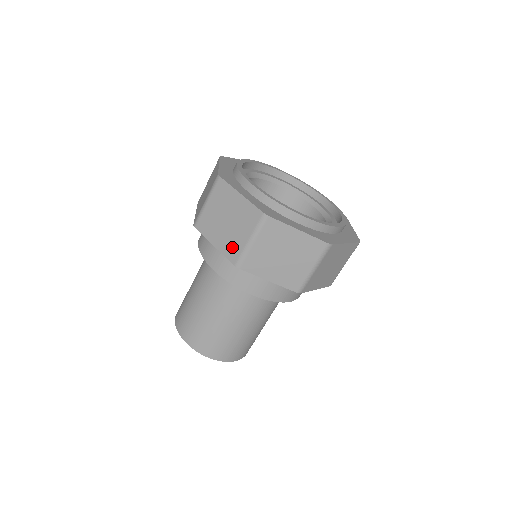
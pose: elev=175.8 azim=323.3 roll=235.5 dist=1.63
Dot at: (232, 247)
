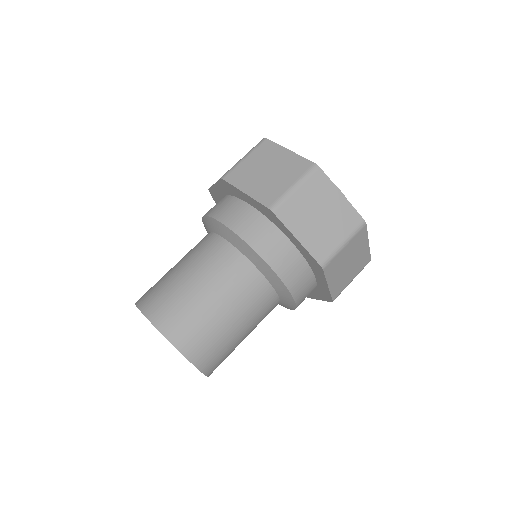
Dot at: (269, 192)
